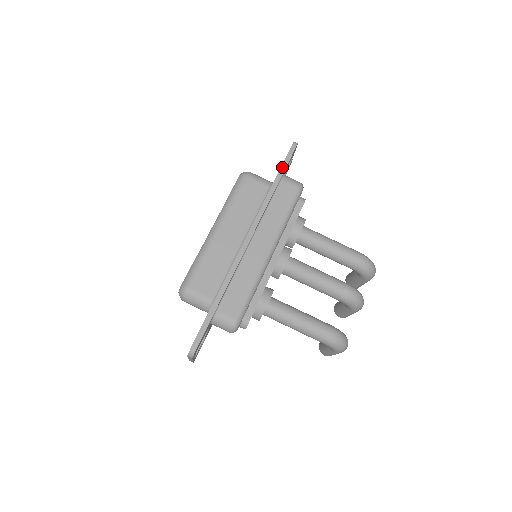
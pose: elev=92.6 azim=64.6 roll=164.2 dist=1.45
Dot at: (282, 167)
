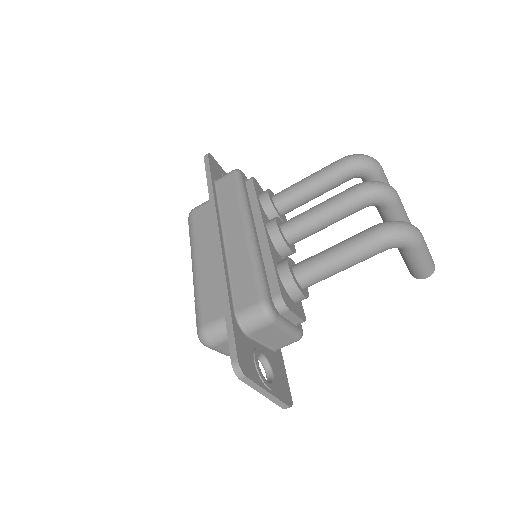
Dot at: (207, 174)
